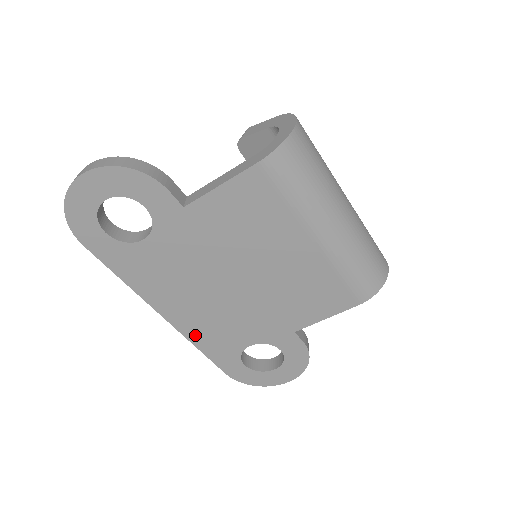
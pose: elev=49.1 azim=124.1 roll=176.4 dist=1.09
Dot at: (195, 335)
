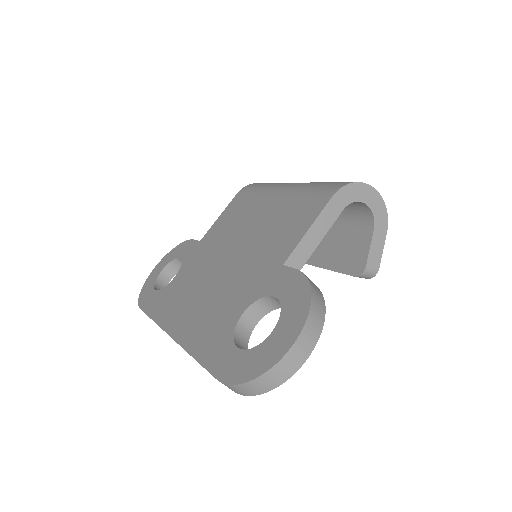
Dot at: (192, 339)
